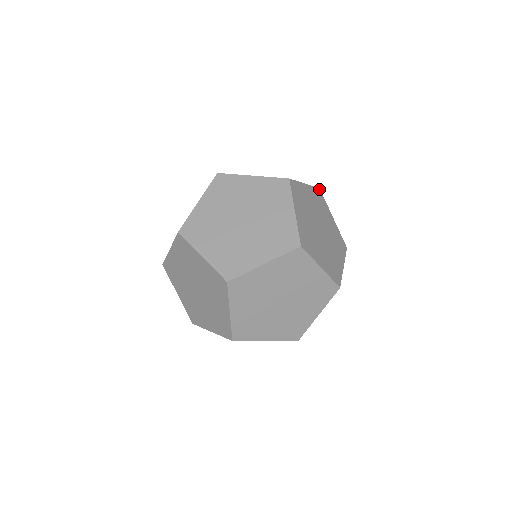
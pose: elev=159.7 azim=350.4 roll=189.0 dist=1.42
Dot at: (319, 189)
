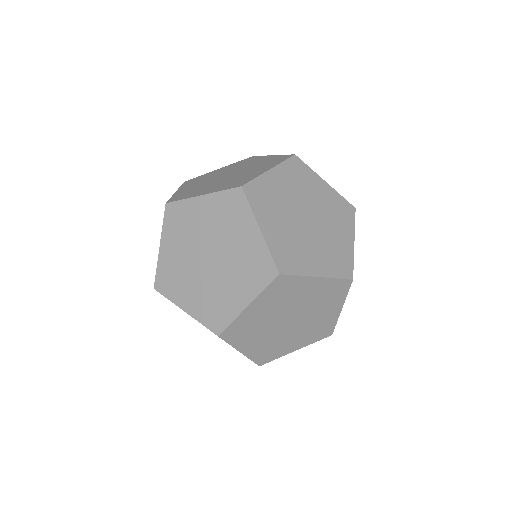
Dot at: (294, 156)
